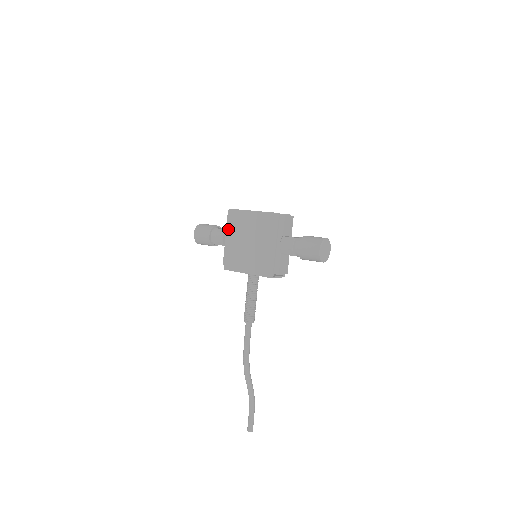
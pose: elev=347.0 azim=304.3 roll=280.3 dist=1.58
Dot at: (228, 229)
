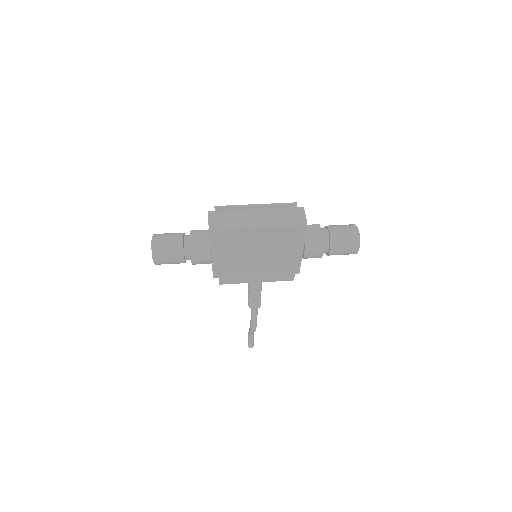
Dot at: (218, 251)
